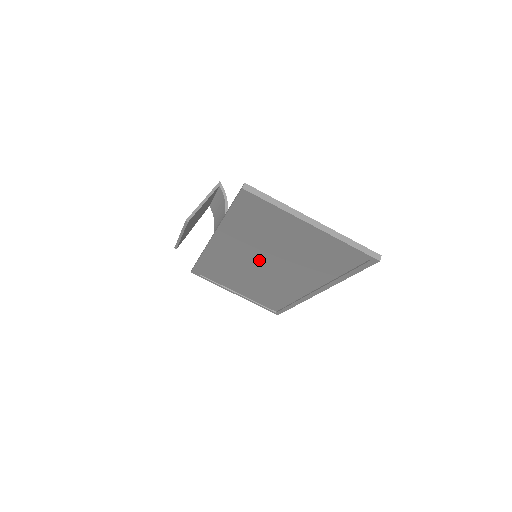
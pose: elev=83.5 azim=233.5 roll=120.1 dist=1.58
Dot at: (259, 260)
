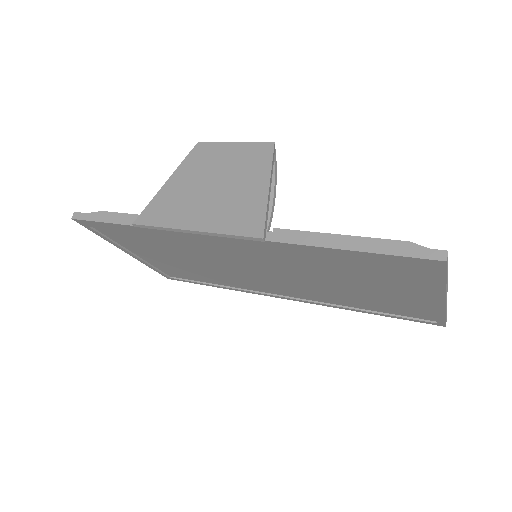
Dot at: (266, 268)
